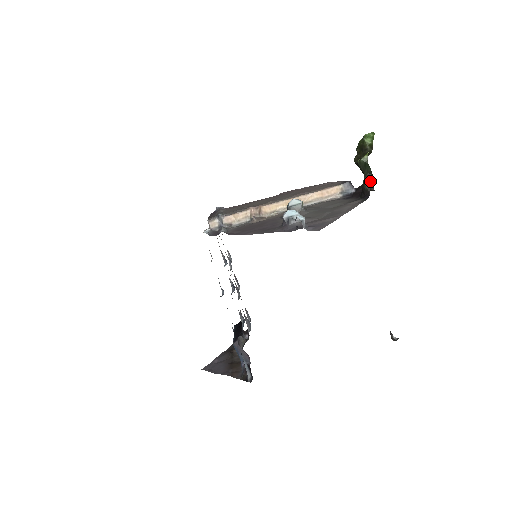
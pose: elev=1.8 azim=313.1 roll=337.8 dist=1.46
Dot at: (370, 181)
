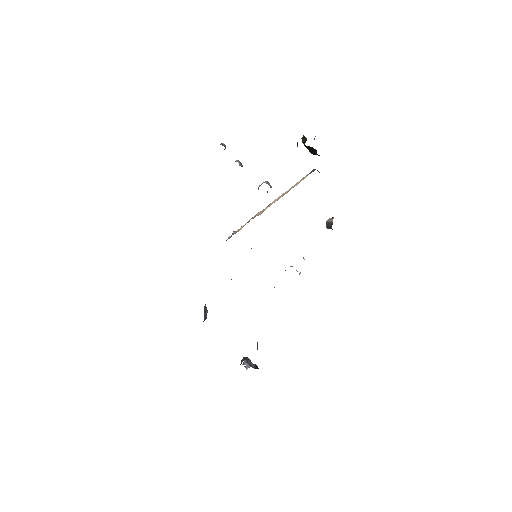
Dot at: occluded
